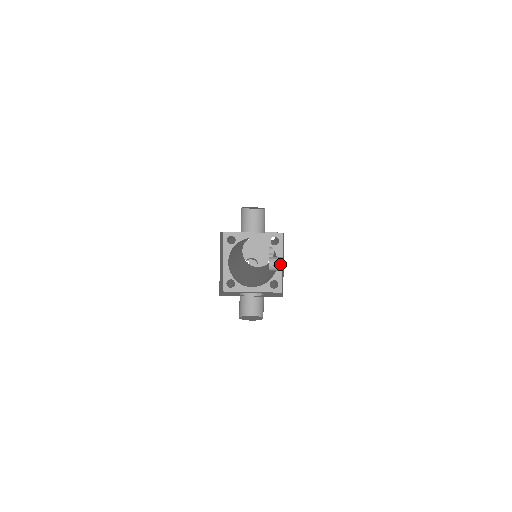
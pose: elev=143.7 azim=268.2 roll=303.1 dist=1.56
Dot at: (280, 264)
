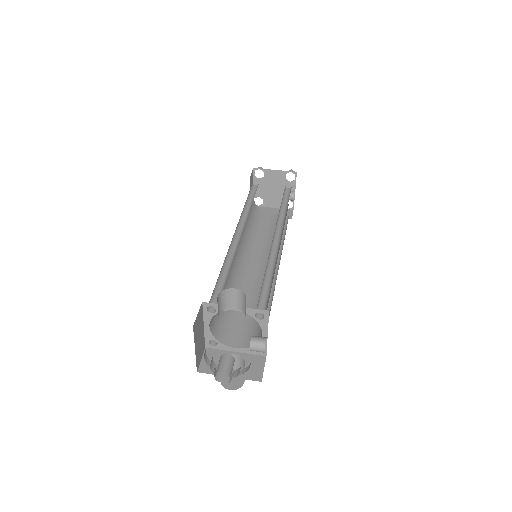
Dot at: (261, 350)
